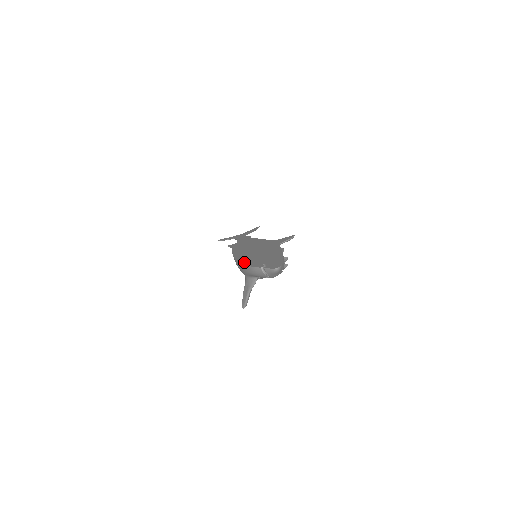
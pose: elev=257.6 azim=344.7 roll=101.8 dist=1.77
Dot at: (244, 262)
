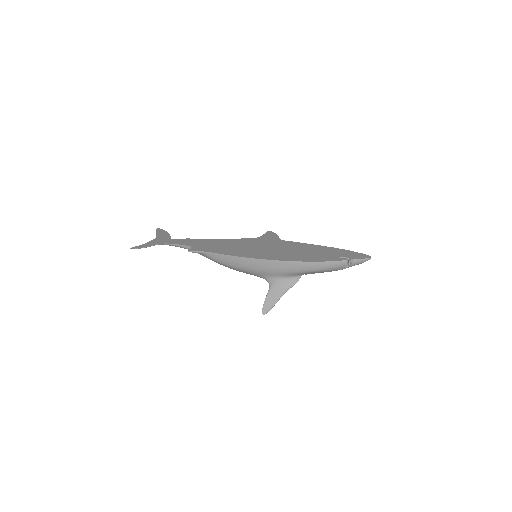
Dot at: (301, 260)
